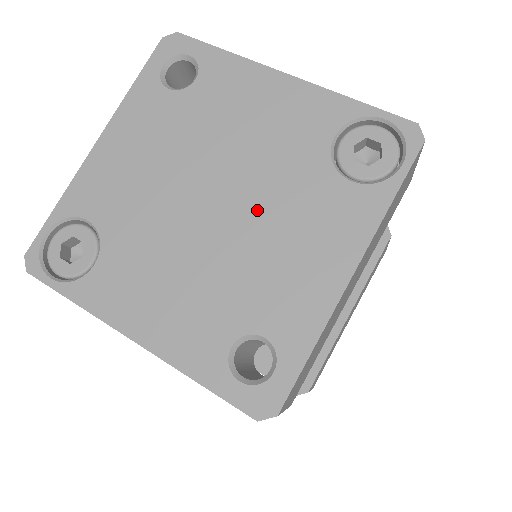
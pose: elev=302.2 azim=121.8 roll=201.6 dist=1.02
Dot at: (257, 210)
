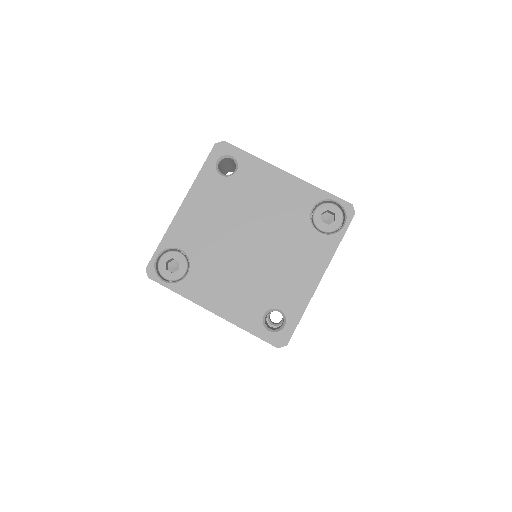
Dot at: (274, 246)
